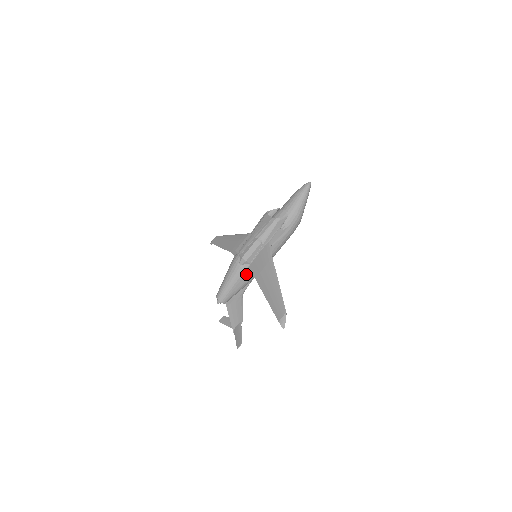
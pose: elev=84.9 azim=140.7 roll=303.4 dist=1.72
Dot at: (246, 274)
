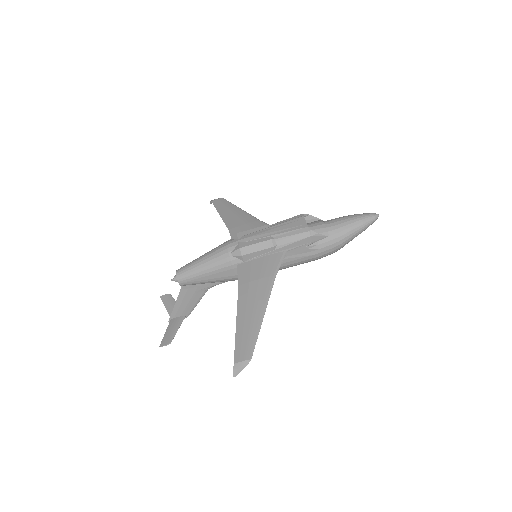
Dot at: (230, 270)
